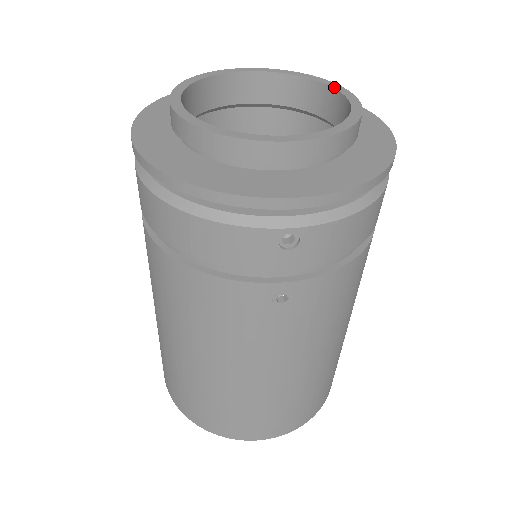
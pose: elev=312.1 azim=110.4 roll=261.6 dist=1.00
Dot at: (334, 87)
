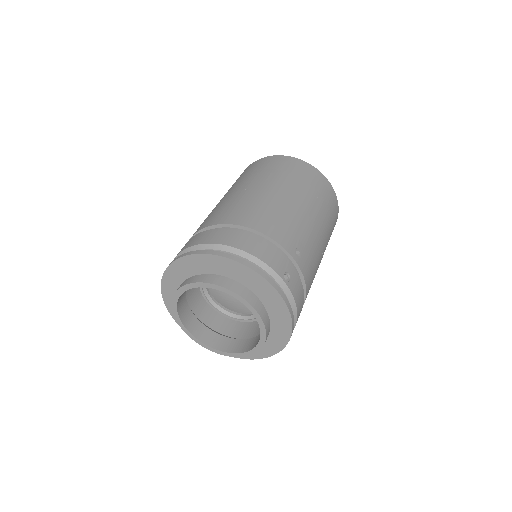
Dot at: (256, 318)
